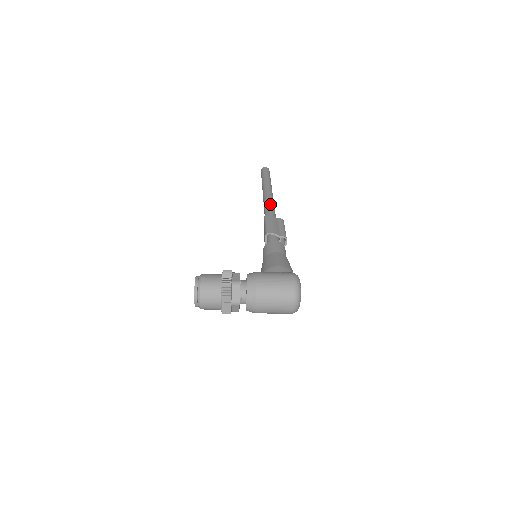
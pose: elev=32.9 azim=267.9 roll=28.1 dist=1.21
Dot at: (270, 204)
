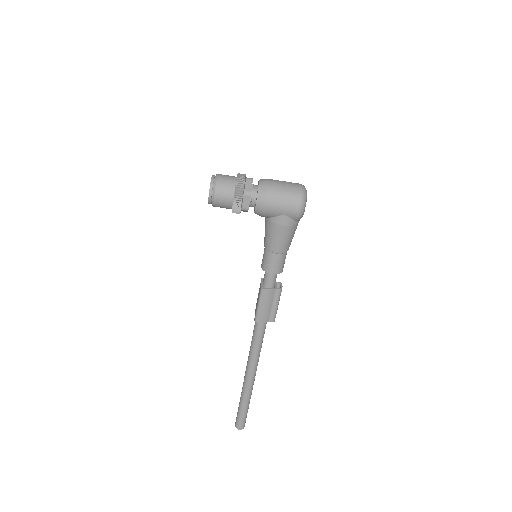
Dot at: occluded
